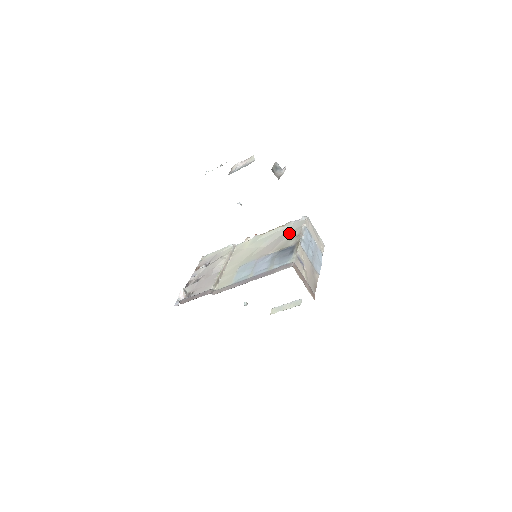
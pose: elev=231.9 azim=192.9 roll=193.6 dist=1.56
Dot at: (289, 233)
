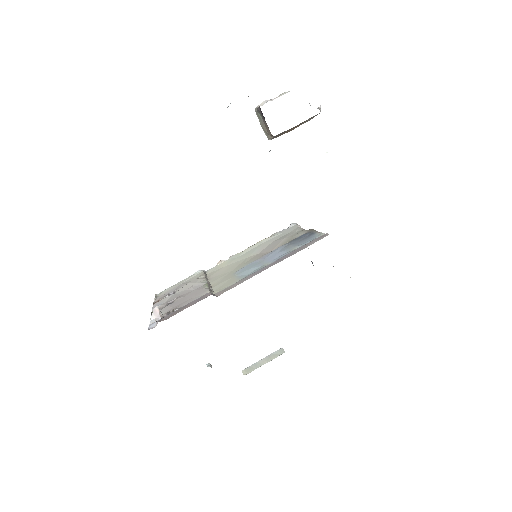
Dot at: (285, 235)
